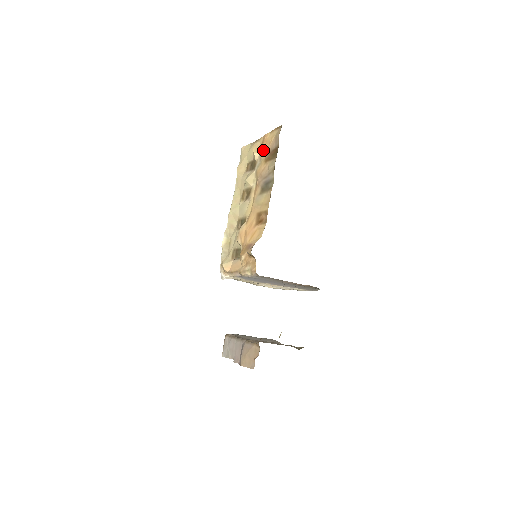
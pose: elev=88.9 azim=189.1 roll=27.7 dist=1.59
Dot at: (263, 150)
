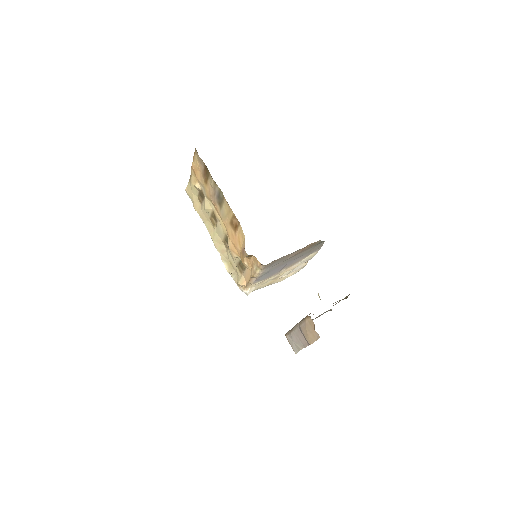
Dot at: (198, 177)
